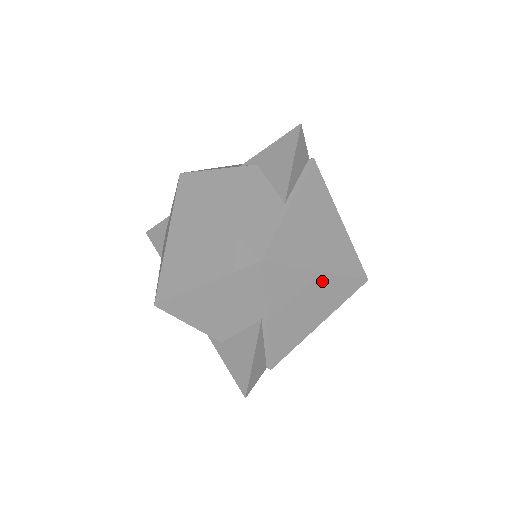
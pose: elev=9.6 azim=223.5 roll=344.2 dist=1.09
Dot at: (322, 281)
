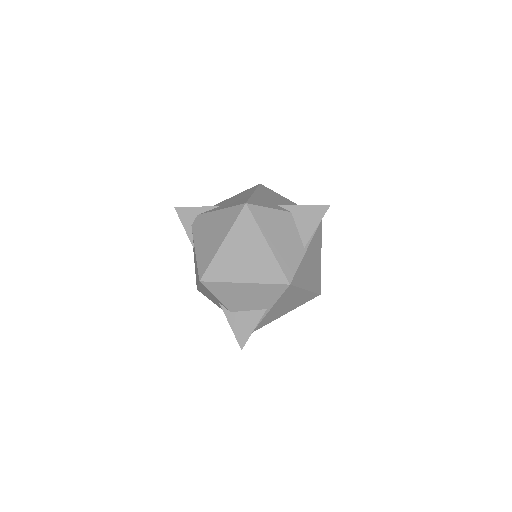
Dot at: (304, 294)
